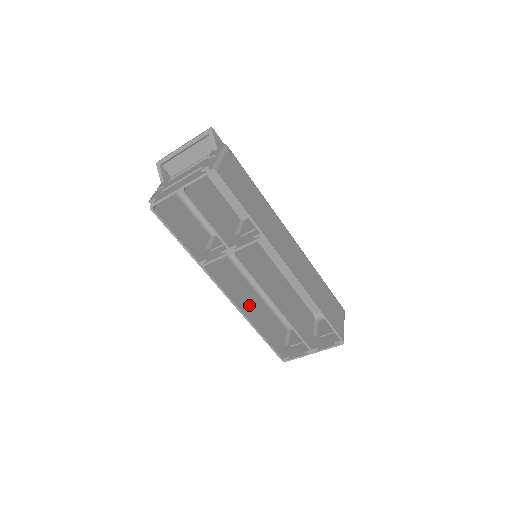
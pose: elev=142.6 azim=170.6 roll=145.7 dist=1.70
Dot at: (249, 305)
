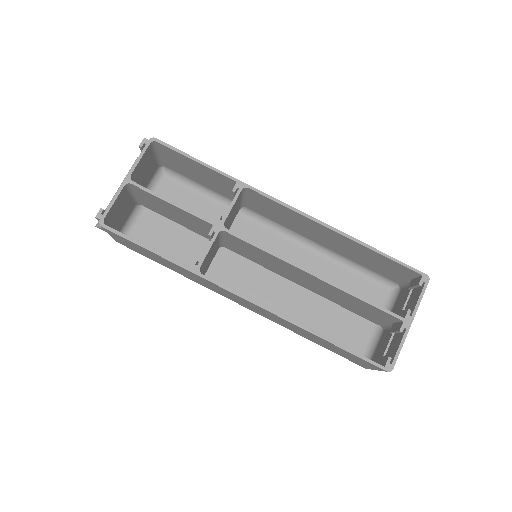
Dot at: occluded
